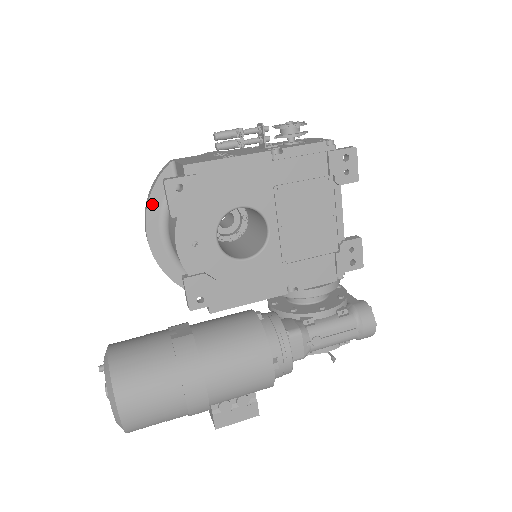
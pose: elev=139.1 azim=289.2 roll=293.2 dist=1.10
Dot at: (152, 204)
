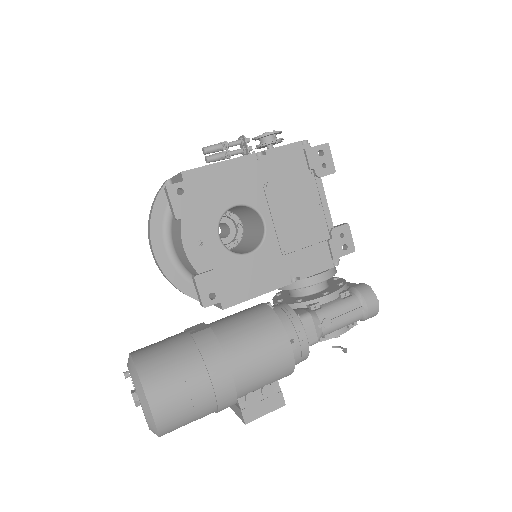
Dot at: (154, 220)
